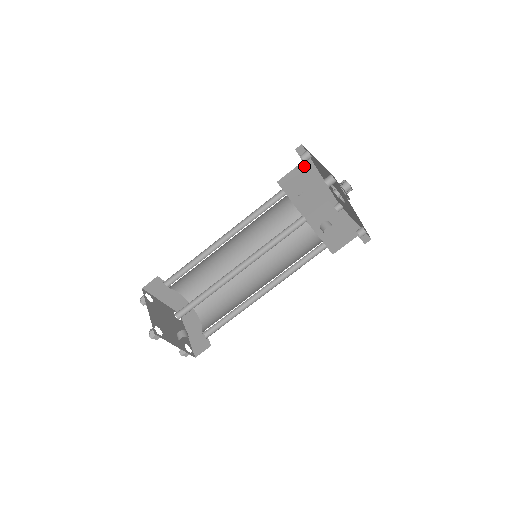
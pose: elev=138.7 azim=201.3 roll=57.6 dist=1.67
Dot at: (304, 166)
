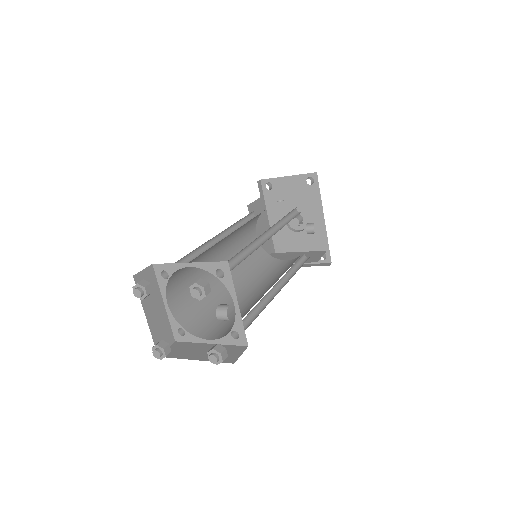
Dot at: (261, 203)
